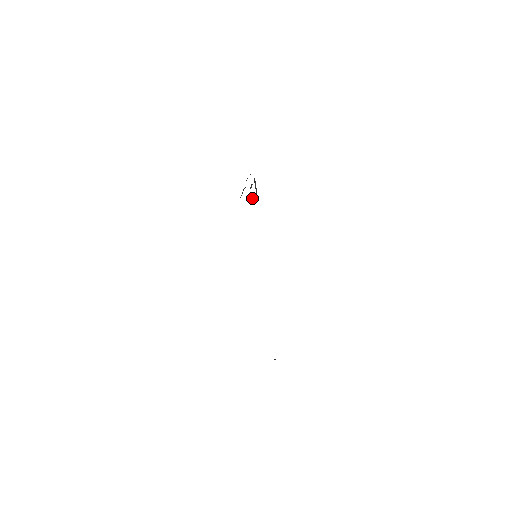
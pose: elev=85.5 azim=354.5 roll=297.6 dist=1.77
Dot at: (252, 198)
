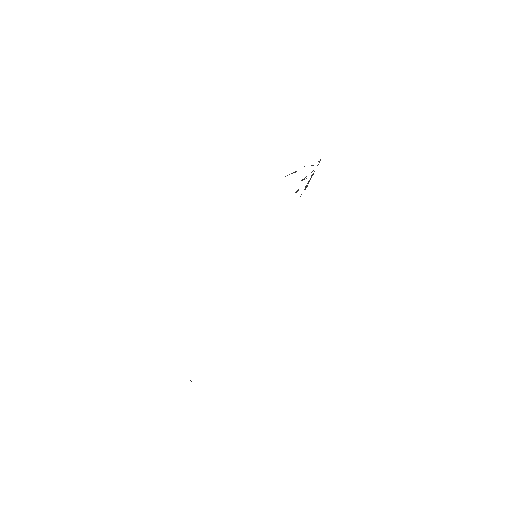
Dot at: (296, 191)
